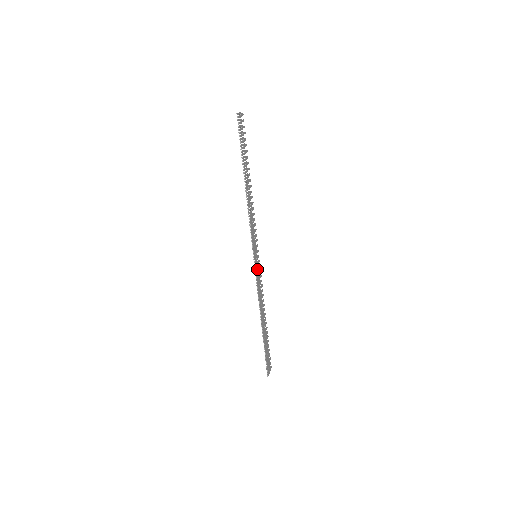
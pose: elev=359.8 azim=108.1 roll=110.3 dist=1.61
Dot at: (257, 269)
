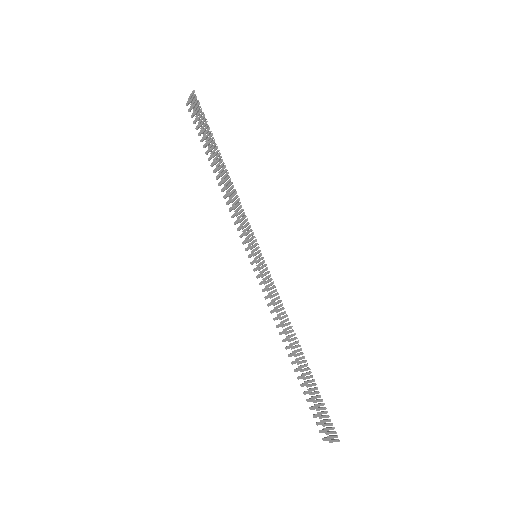
Dot at: (264, 273)
